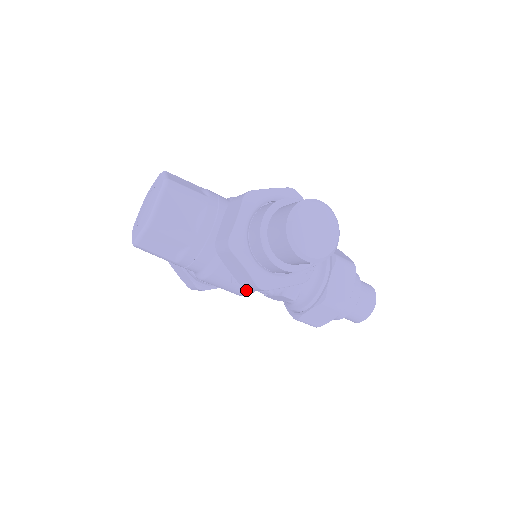
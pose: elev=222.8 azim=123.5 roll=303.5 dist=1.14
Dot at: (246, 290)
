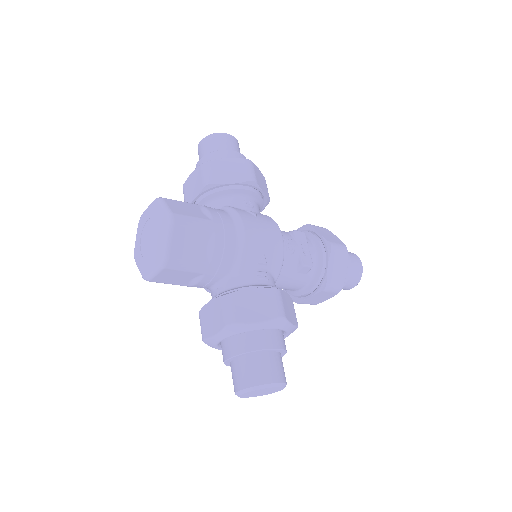
Dot at: occluded
